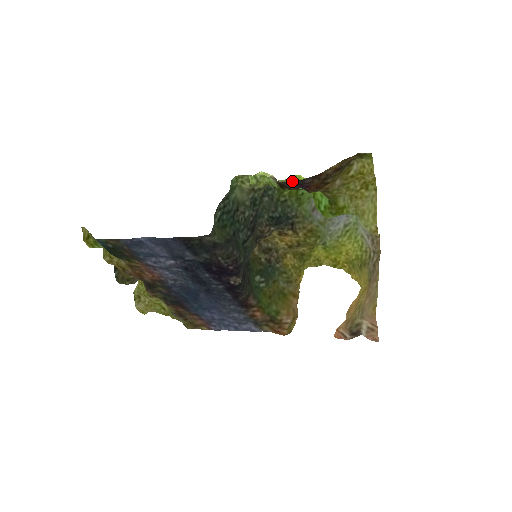
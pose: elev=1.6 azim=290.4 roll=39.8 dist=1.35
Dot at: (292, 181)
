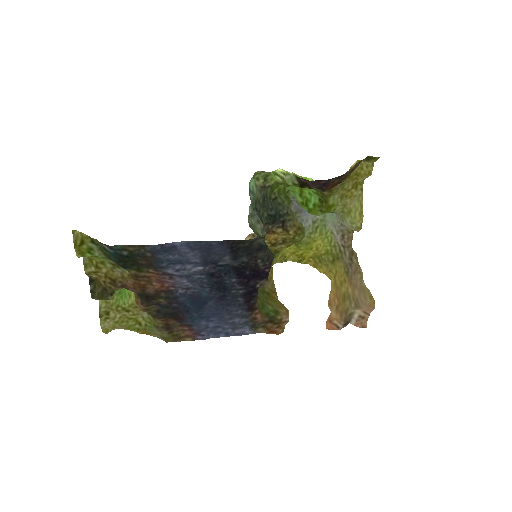
Dot at: (320, 180)
